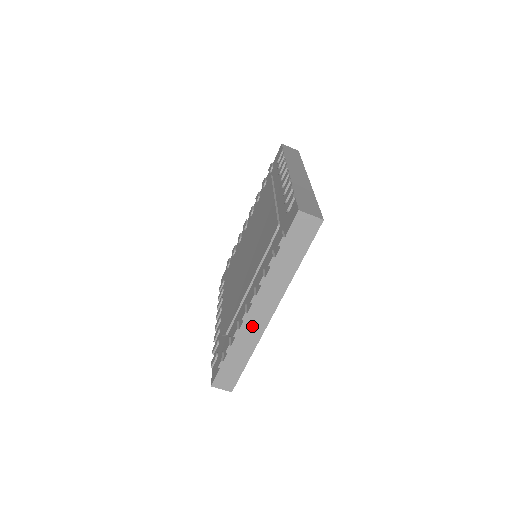
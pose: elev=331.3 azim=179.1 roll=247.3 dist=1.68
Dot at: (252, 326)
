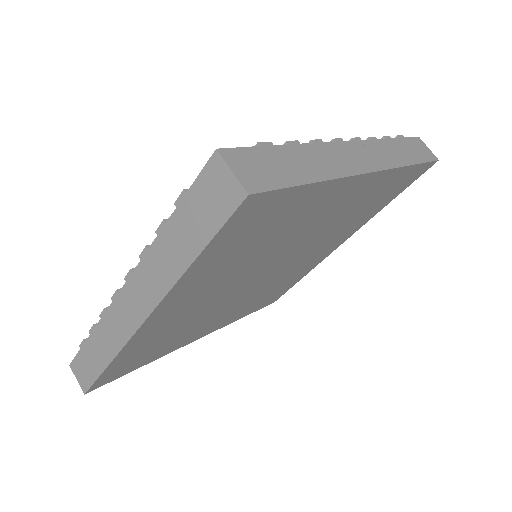
Dot at: (119, 318)
